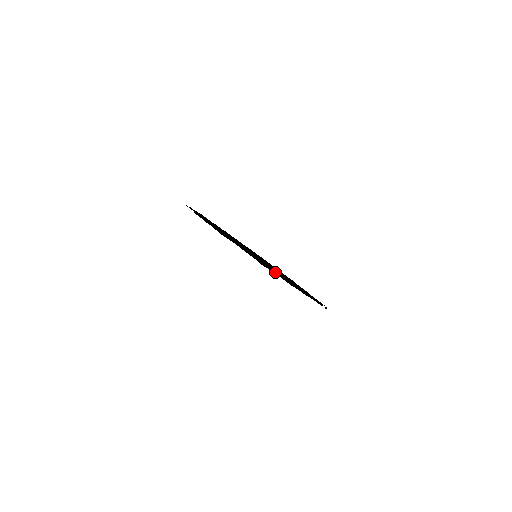
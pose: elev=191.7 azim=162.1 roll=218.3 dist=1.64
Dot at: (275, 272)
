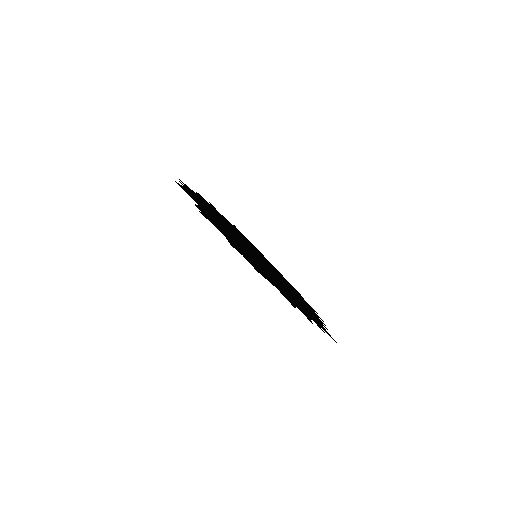
Dot at: (233, 242)
